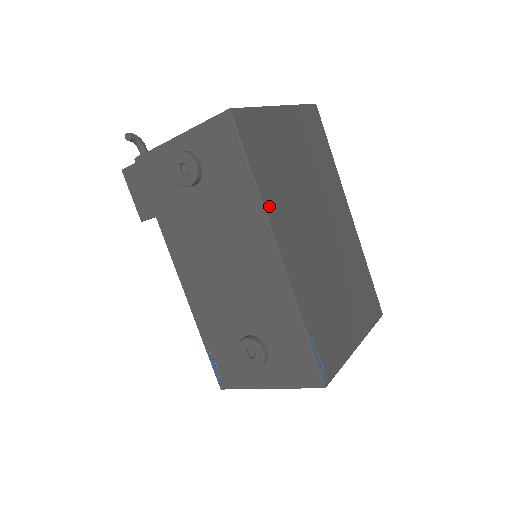
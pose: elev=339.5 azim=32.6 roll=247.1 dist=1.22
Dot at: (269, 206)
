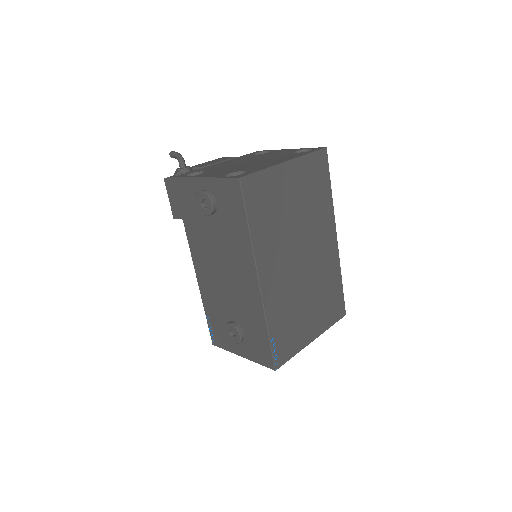
Dot at: (258, 247)
